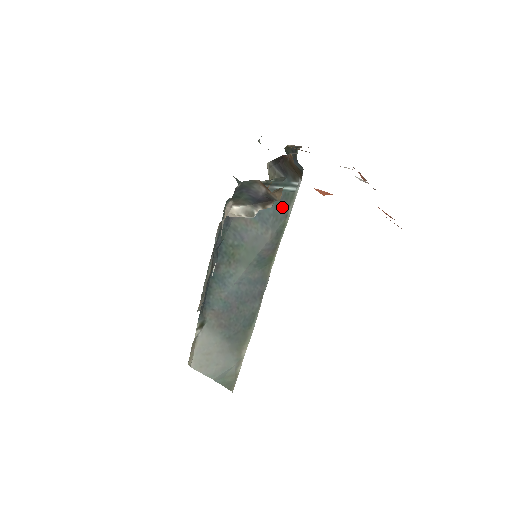
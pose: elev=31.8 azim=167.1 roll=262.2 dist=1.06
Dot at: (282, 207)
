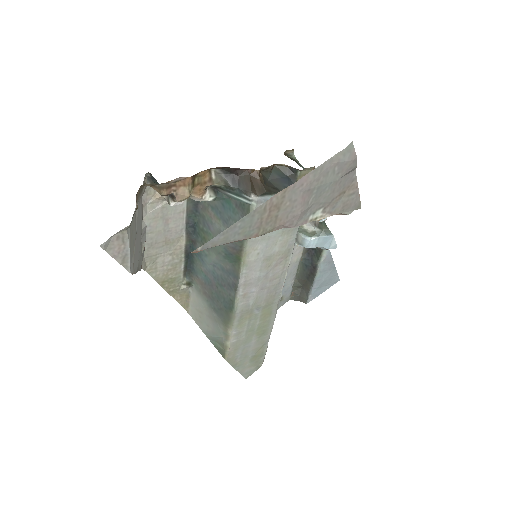
Dot at: (240, 215)
